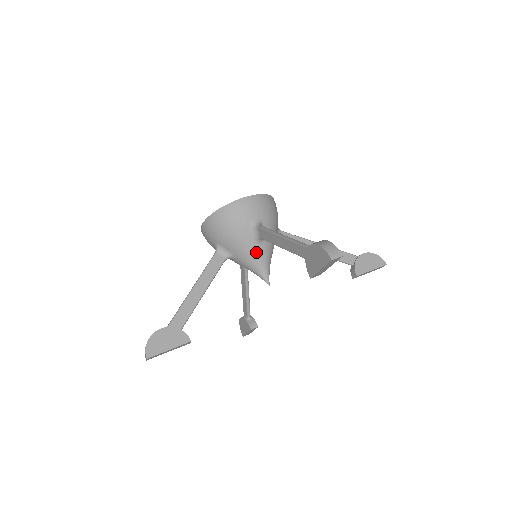
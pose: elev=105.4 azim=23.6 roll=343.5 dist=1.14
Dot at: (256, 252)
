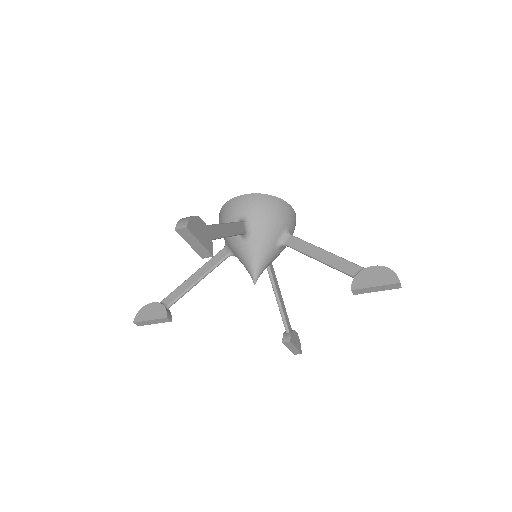
Dot at: (270, 251)
